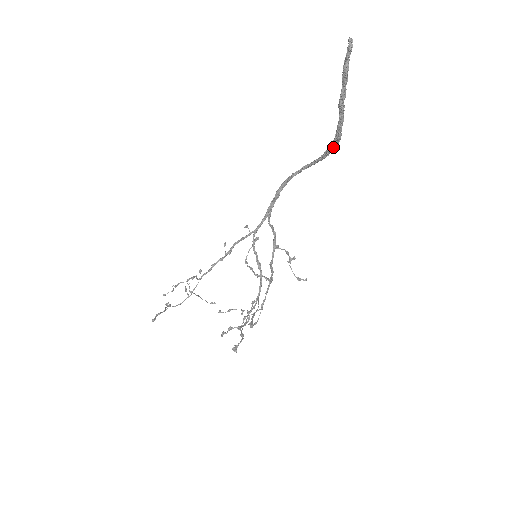
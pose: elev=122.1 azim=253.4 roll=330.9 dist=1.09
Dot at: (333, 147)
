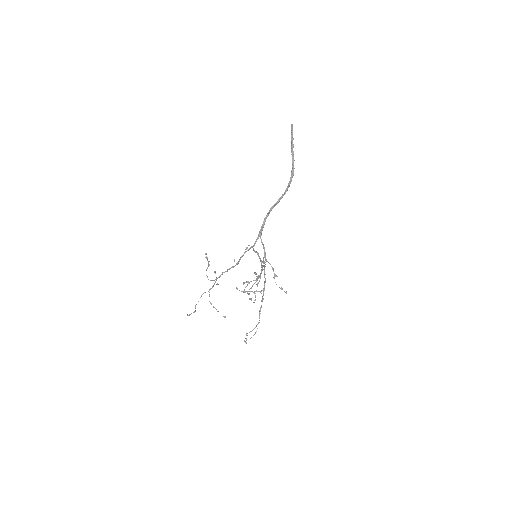
Dot at: (291, 179)
